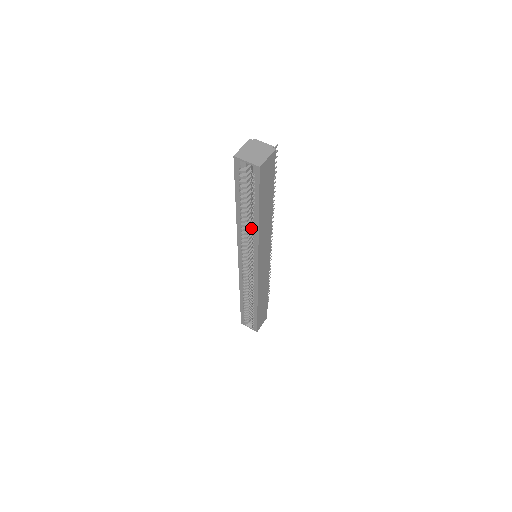
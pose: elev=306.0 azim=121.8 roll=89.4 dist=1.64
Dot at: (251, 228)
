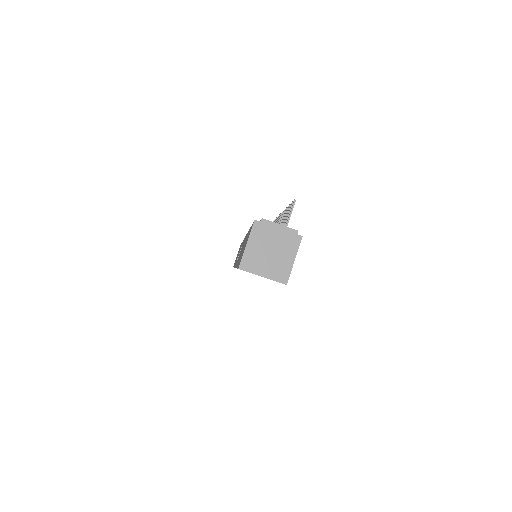
Dot at: occluded
